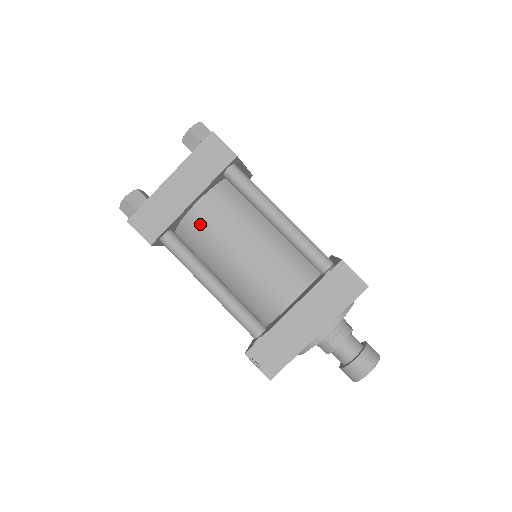
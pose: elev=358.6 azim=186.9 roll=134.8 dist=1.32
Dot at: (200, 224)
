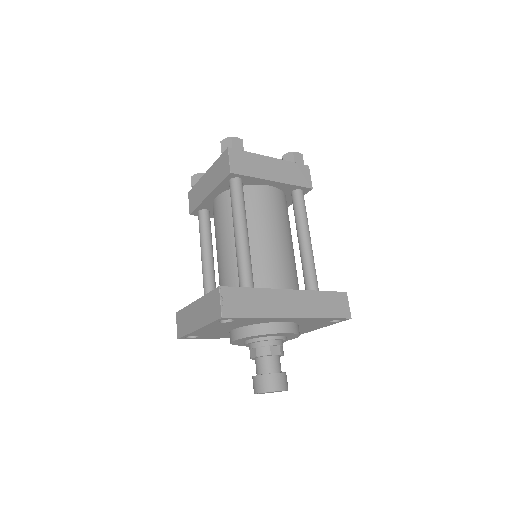
Dot at: (214, 213)
